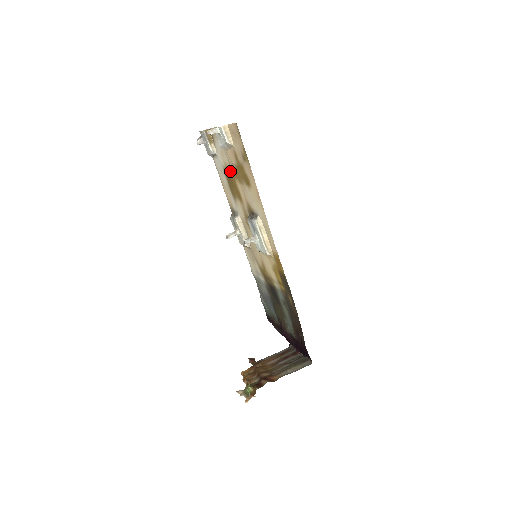
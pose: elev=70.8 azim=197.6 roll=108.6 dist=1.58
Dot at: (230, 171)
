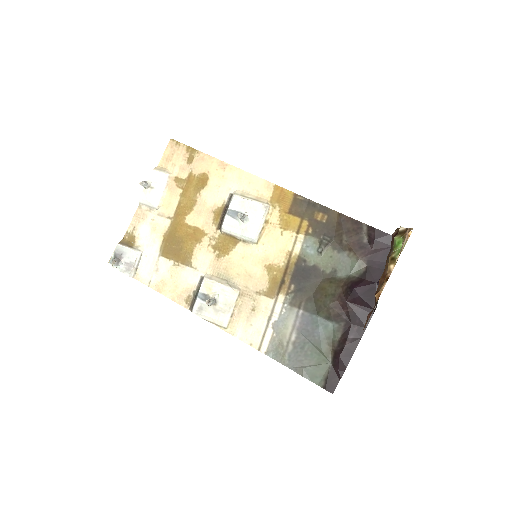
Dot at: (172, 227)
